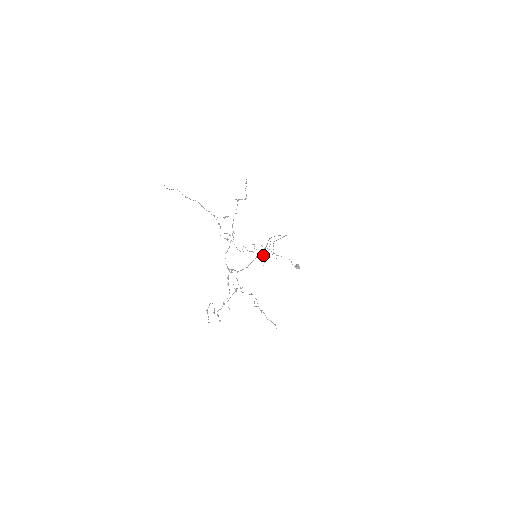
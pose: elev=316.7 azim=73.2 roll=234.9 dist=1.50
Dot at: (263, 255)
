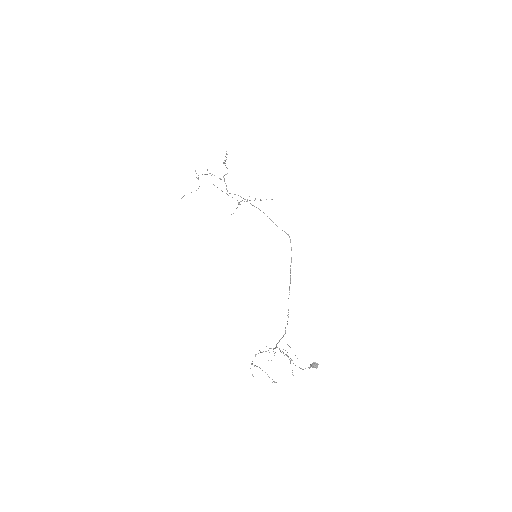
Dot at: occluded
